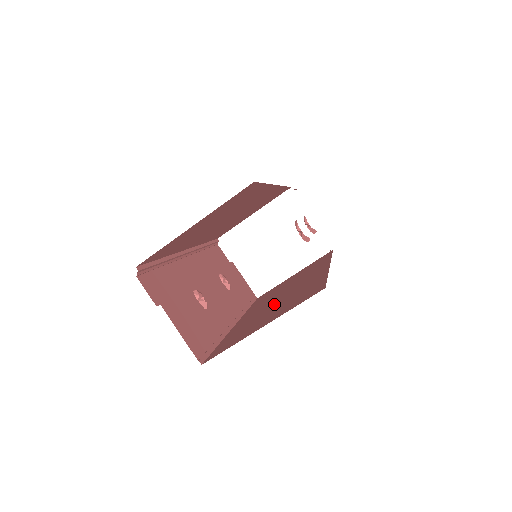
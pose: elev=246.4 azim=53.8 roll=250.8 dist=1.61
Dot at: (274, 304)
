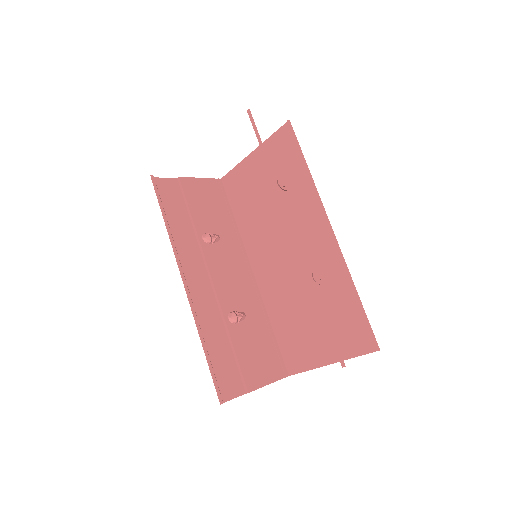
Dot at: (300, 287)
